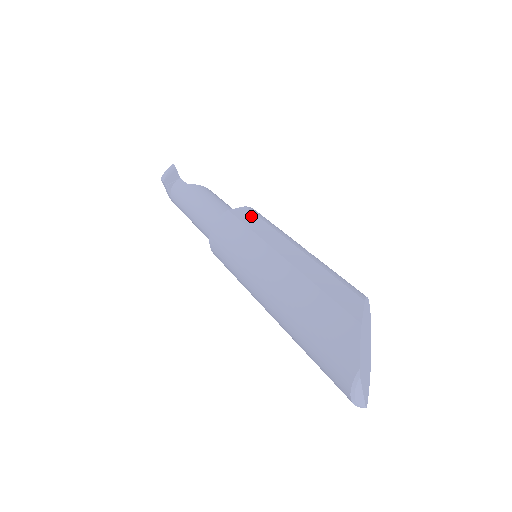
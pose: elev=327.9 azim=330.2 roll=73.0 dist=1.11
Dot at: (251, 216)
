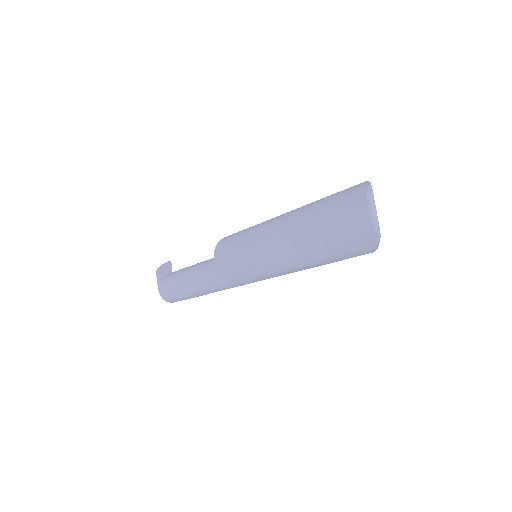
Dot at: occluded
